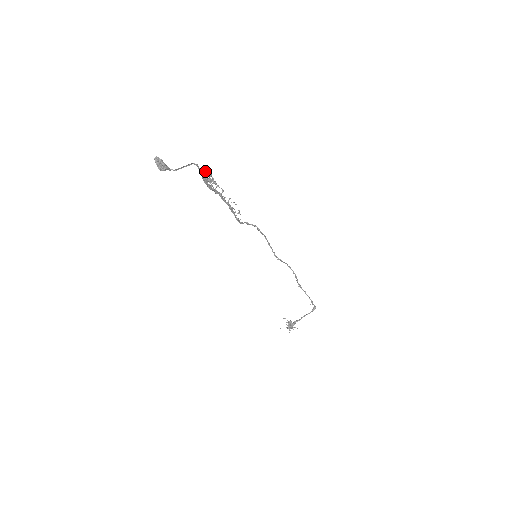
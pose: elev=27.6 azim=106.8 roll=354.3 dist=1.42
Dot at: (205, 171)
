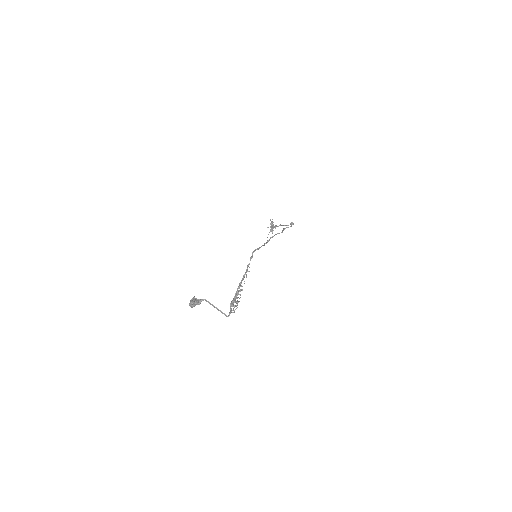
Dot at: (232, 301)
